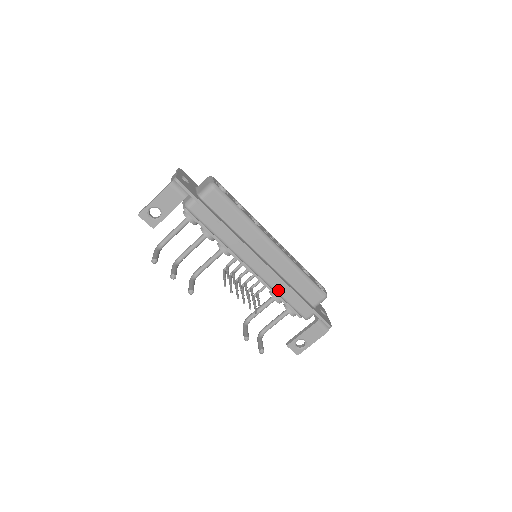
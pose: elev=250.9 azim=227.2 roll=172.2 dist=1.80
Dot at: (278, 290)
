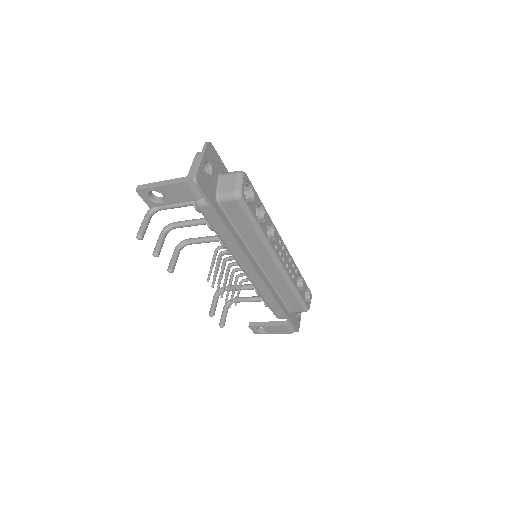
Dot at: (262, 294)
